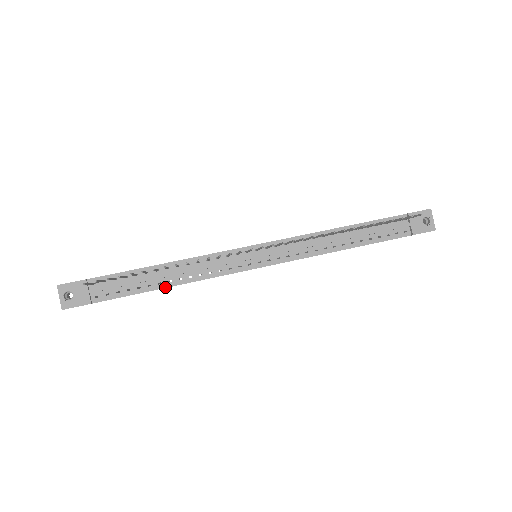
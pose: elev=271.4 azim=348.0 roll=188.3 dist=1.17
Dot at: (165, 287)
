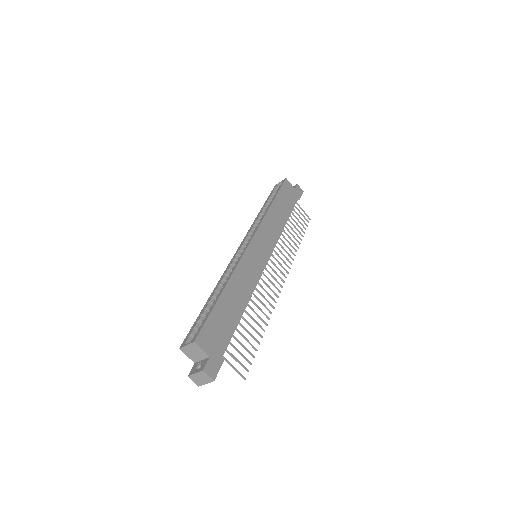
Dot at: occluded
